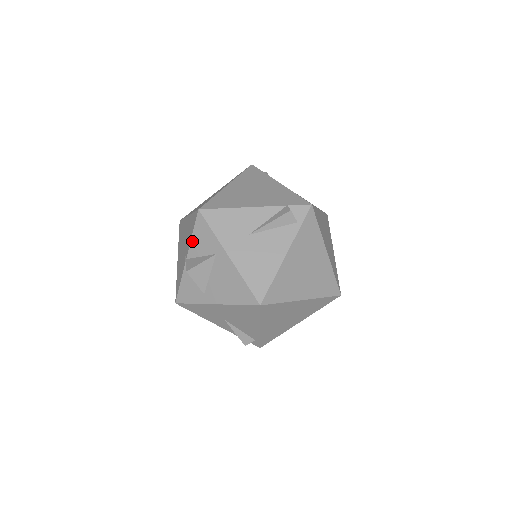
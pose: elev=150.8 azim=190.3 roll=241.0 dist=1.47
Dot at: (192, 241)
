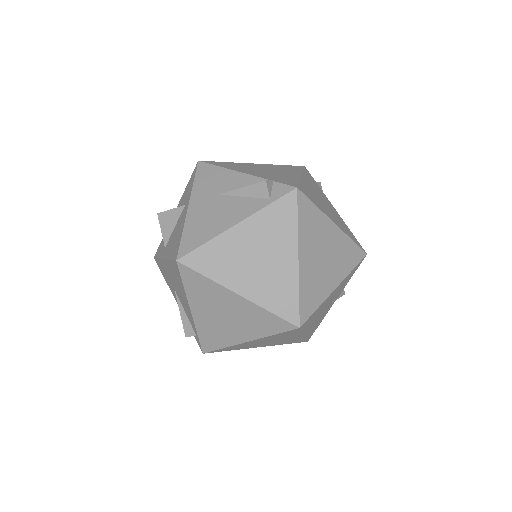
Dot at: (184, 193)
